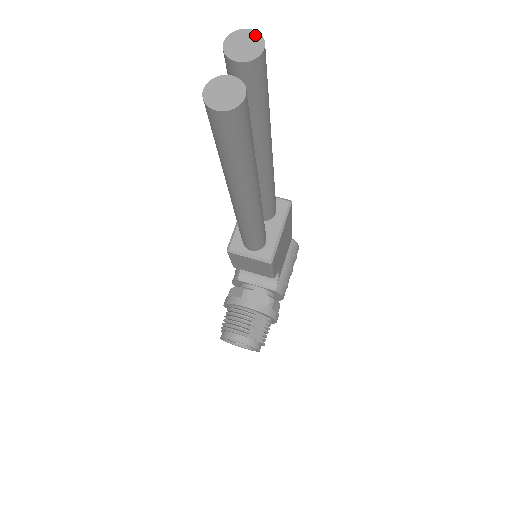
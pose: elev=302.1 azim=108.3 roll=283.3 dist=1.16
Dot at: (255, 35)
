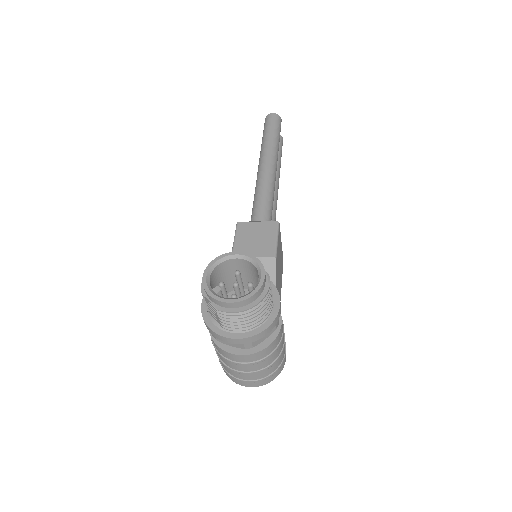
Dot at: occluded
